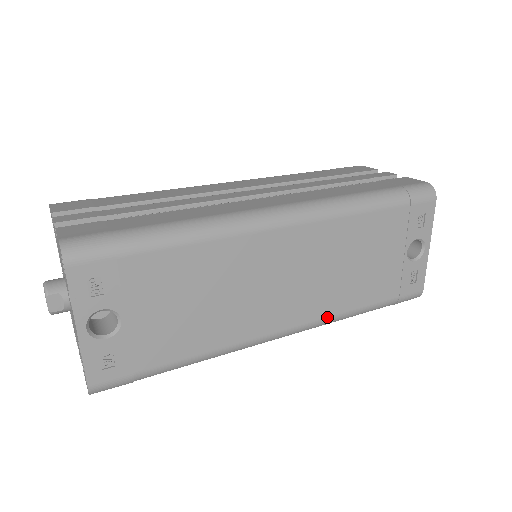
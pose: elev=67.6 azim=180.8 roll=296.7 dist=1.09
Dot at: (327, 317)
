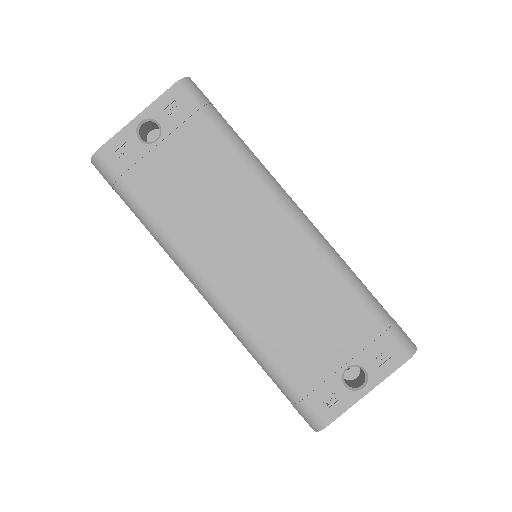
Dot at: (243, 324)
